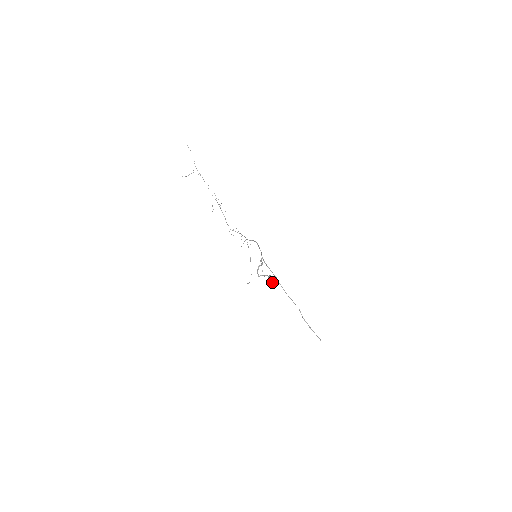
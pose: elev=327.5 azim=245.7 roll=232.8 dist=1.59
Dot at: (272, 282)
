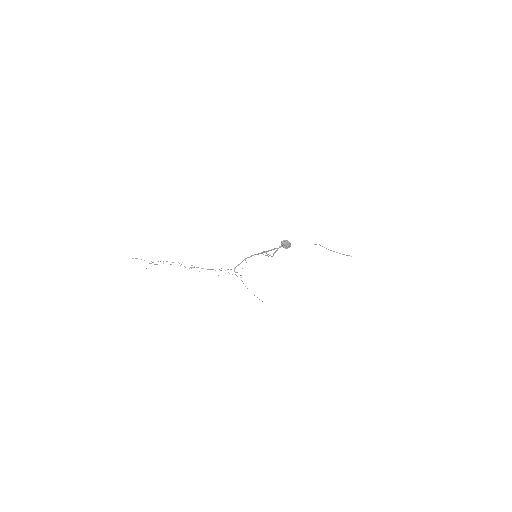
Dot at: (287, 243)
